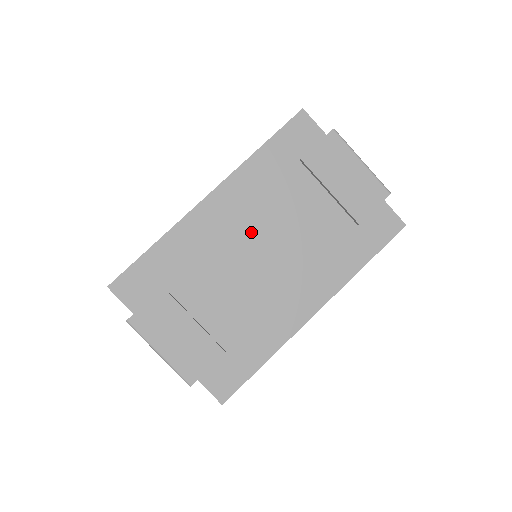
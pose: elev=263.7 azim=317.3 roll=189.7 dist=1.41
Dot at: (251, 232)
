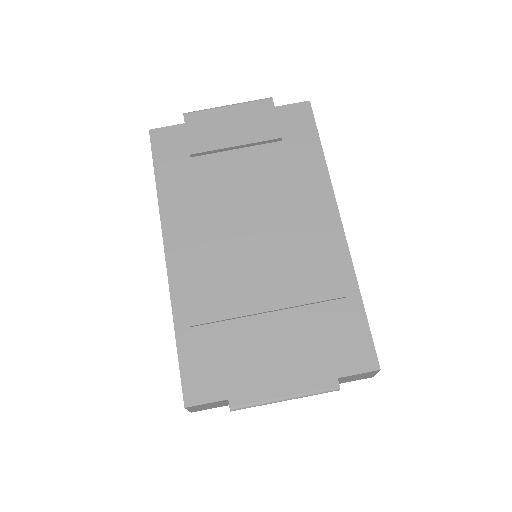
Dot at: (225, 236)
